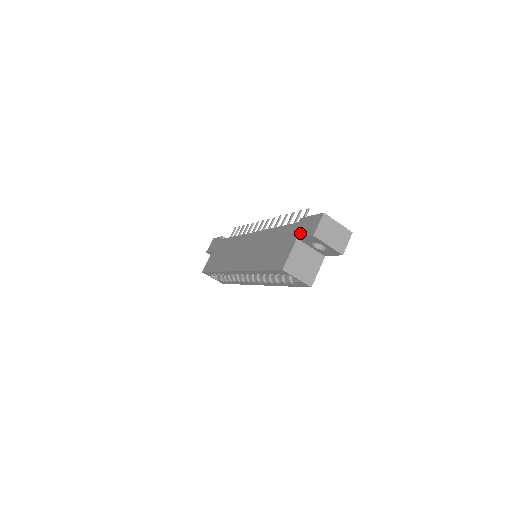
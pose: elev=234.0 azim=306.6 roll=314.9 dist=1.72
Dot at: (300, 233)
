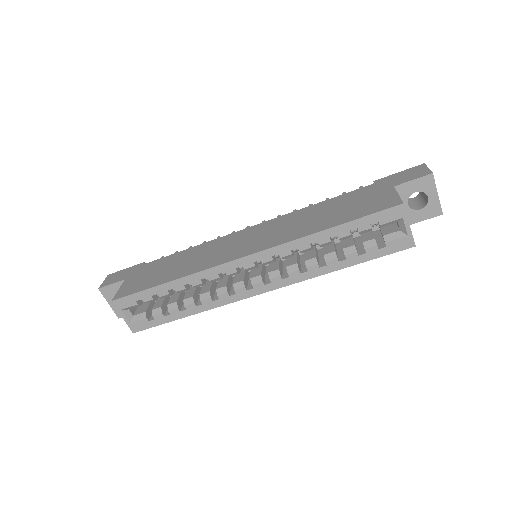
Dot at: (396, 182)
